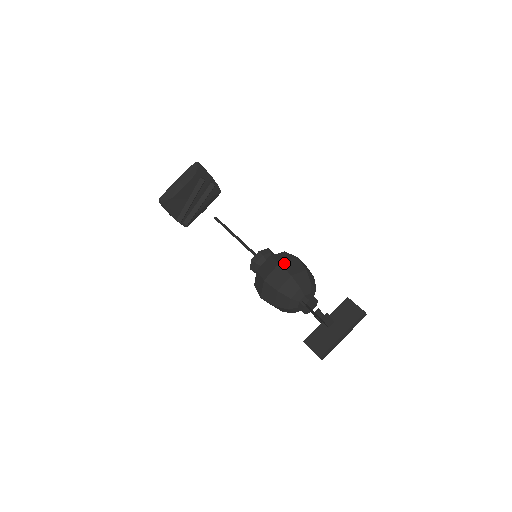
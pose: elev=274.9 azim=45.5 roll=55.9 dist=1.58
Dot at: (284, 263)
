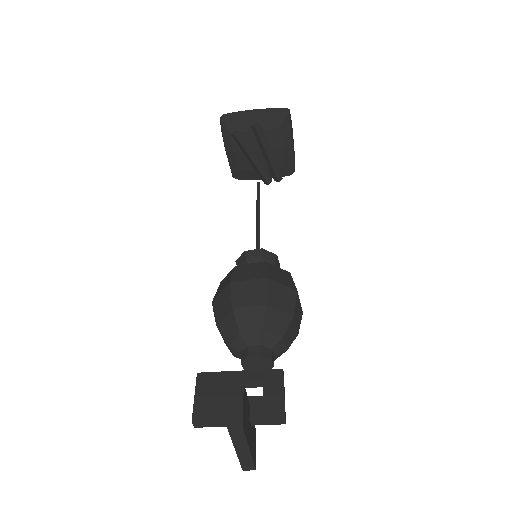
Dot at: (215, 301)
